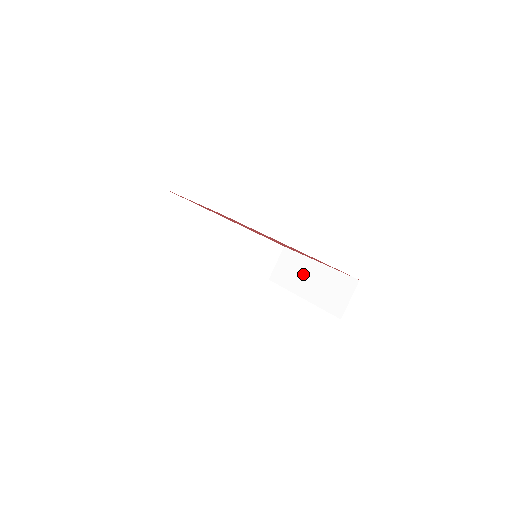
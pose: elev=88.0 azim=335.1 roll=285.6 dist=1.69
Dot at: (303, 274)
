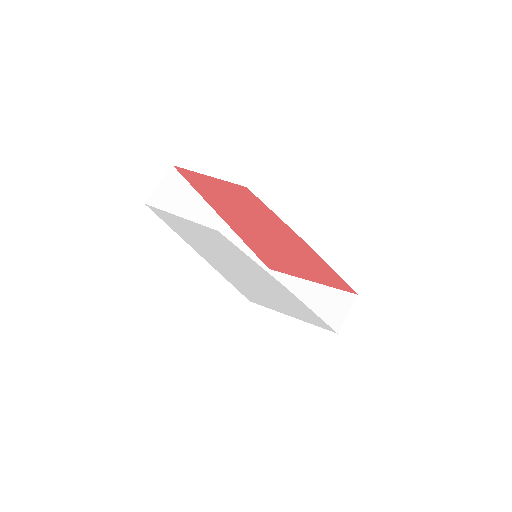
Dot at: occluded
